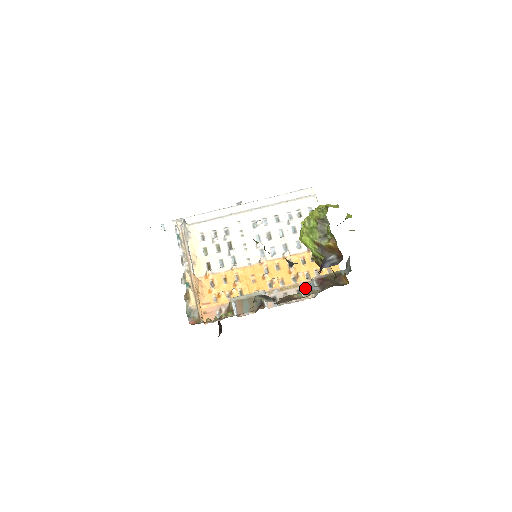
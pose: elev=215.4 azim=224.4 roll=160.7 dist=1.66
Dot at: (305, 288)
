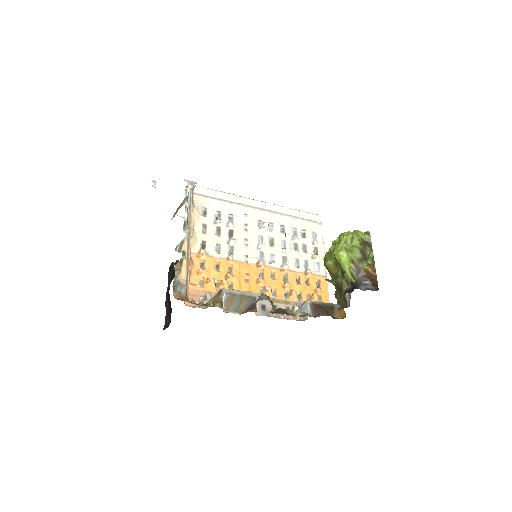
Dot at: (296, 308)
